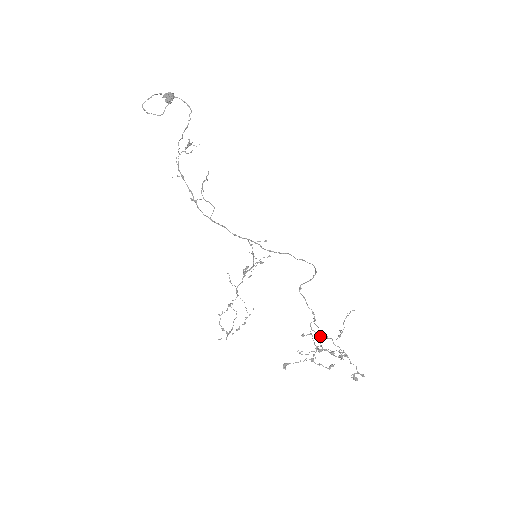
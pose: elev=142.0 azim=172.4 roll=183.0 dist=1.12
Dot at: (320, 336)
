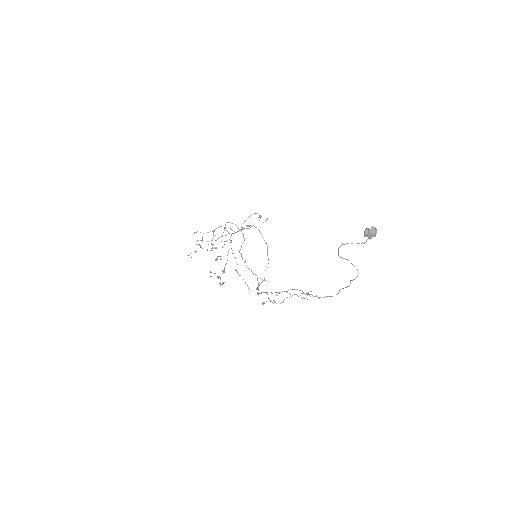
Dot at: (230, 240)
